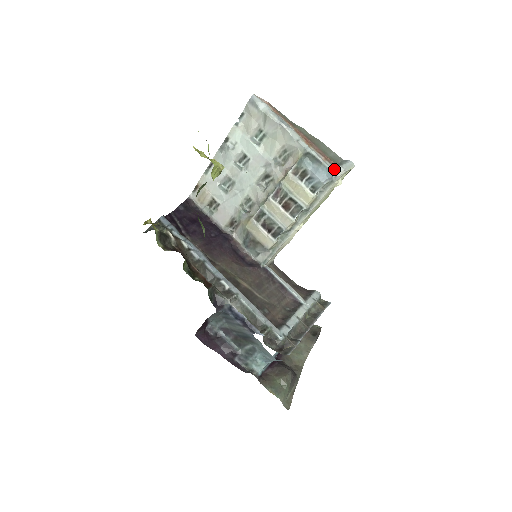
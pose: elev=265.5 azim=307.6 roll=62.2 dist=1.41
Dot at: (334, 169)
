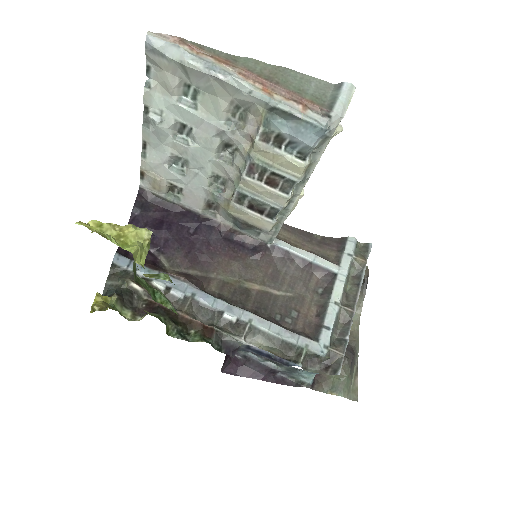
Dot at: (324, 121)
